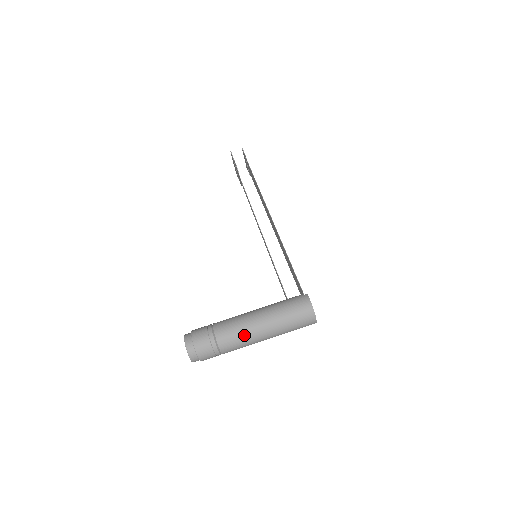
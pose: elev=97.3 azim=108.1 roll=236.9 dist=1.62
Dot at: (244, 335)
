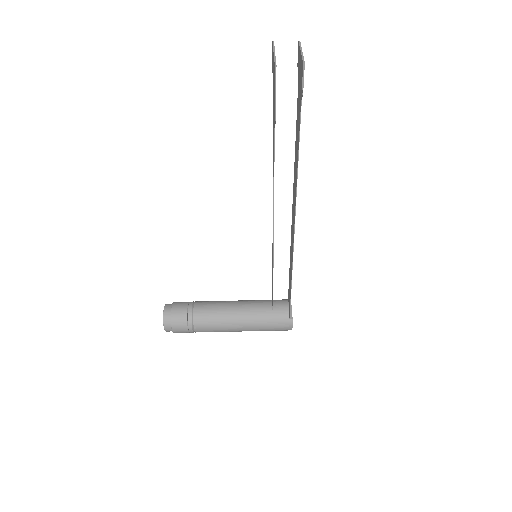
Dot at: occluded
